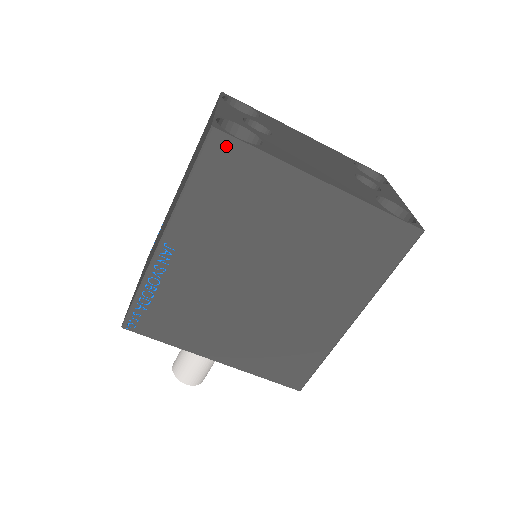
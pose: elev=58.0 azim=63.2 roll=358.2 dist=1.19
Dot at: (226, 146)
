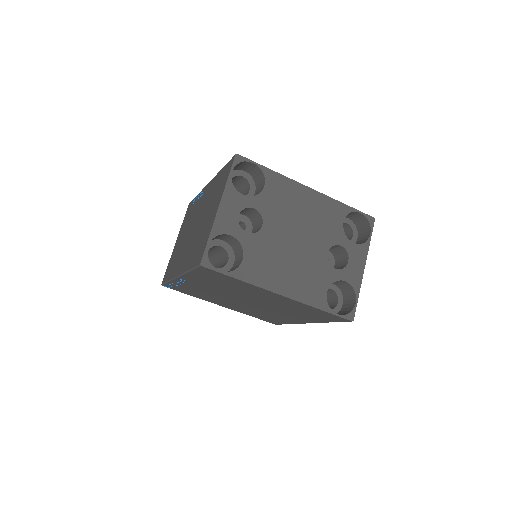
Dot at: (211, 271)
